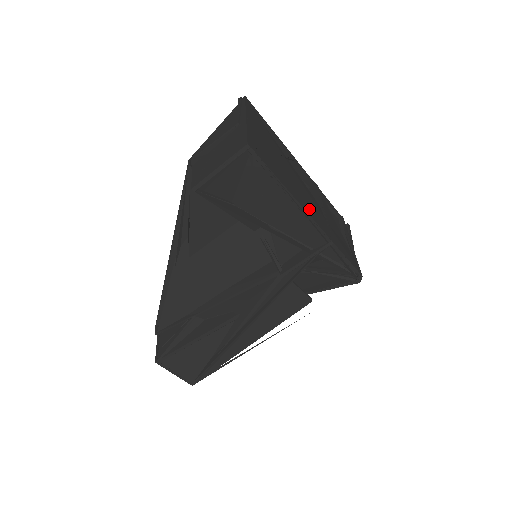
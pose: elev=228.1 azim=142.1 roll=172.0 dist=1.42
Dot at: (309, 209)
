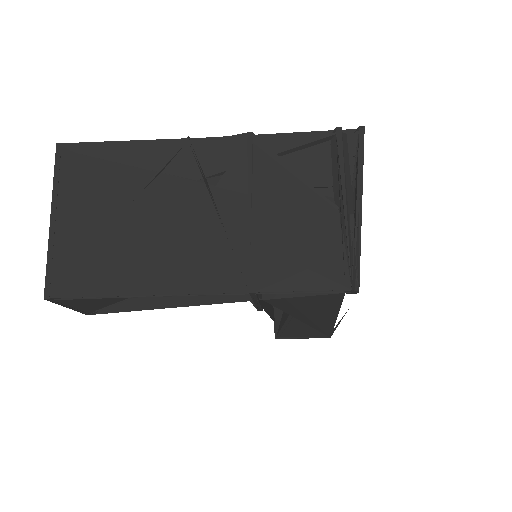
Dot at: (191, 274)
